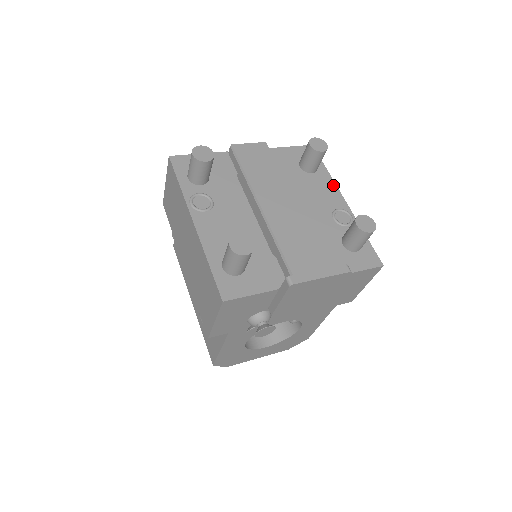
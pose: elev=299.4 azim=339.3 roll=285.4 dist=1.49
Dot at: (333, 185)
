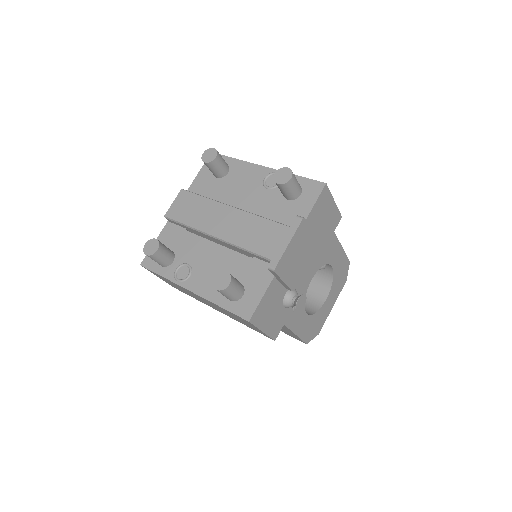
Dot at: (247, 165)
